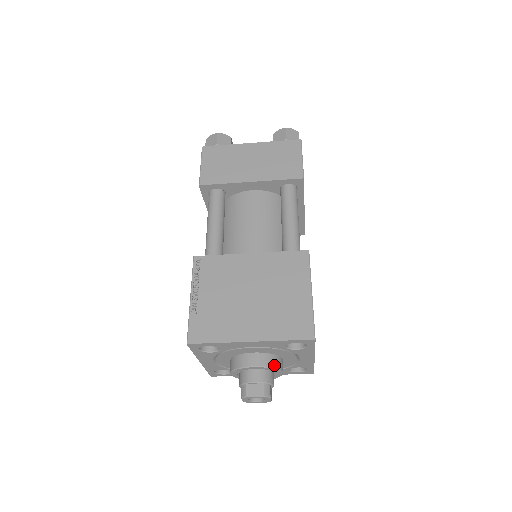
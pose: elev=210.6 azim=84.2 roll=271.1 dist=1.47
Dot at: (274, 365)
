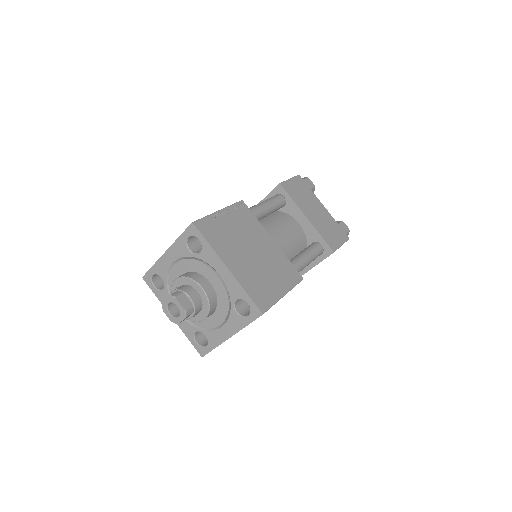
Dot at: (190, 276)
